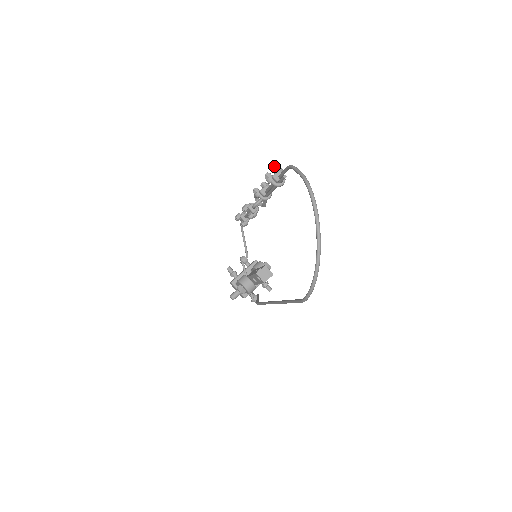
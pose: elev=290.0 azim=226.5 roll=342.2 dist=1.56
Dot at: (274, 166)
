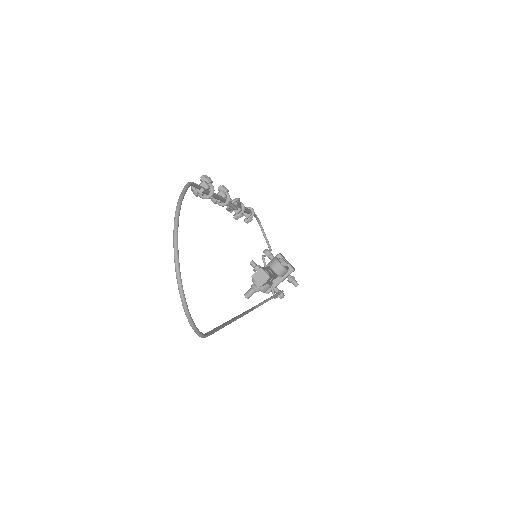
Dot at: occluded
